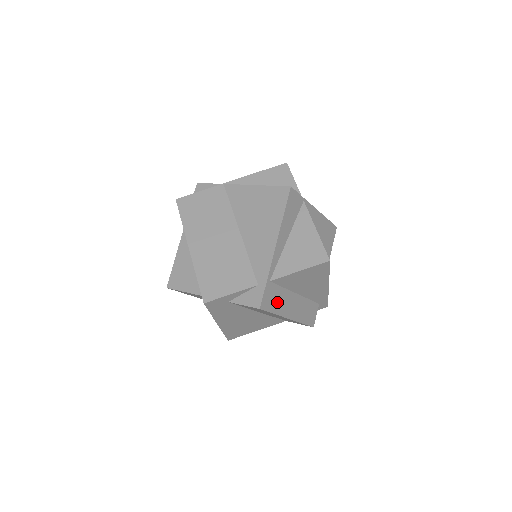
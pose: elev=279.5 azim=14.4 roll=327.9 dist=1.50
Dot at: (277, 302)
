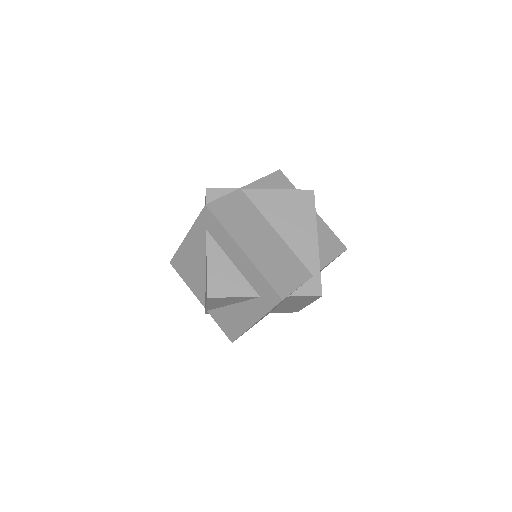
Dot at: occluded
